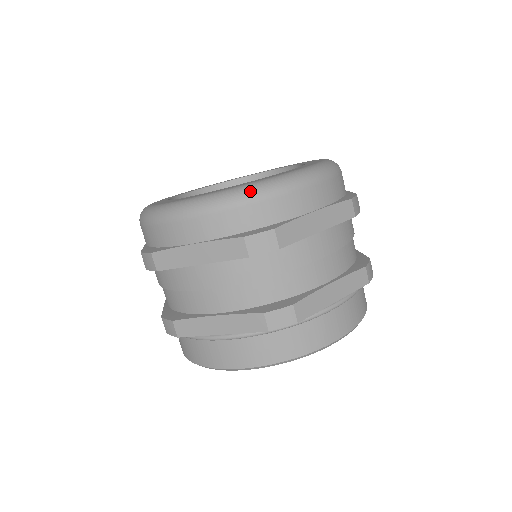
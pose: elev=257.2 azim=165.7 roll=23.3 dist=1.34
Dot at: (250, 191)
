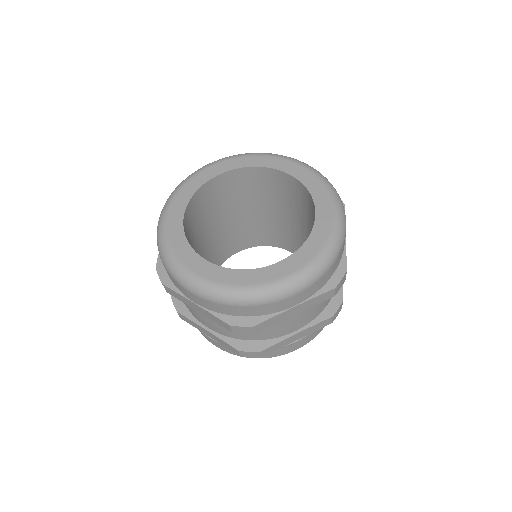
Dot at: (332, 255)
